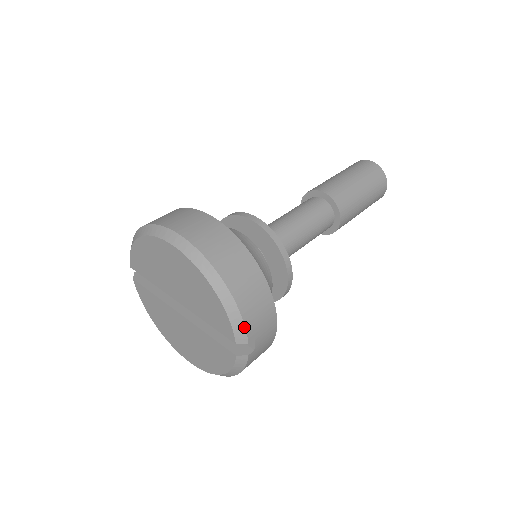
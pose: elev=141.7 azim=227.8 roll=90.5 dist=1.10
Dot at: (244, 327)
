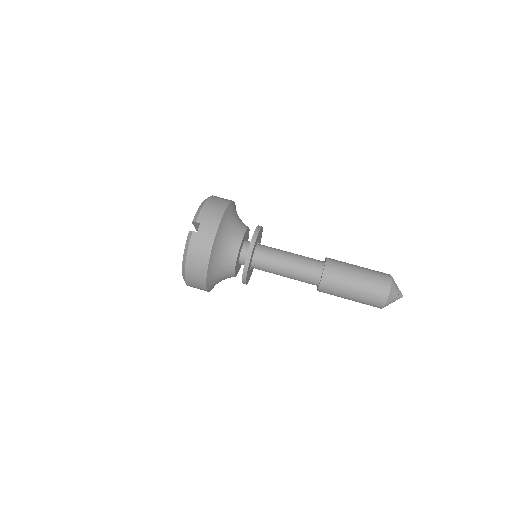
Dot at: (199, 213)
